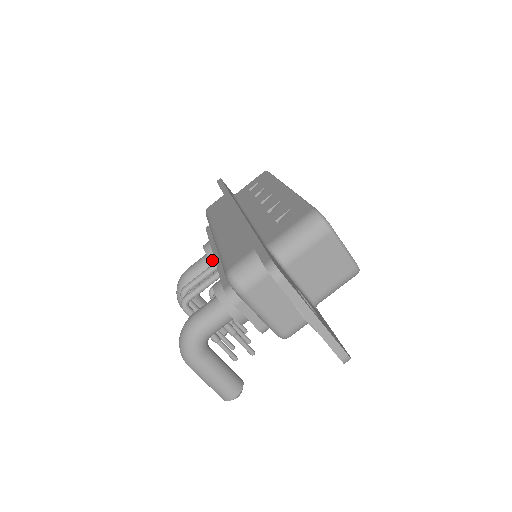
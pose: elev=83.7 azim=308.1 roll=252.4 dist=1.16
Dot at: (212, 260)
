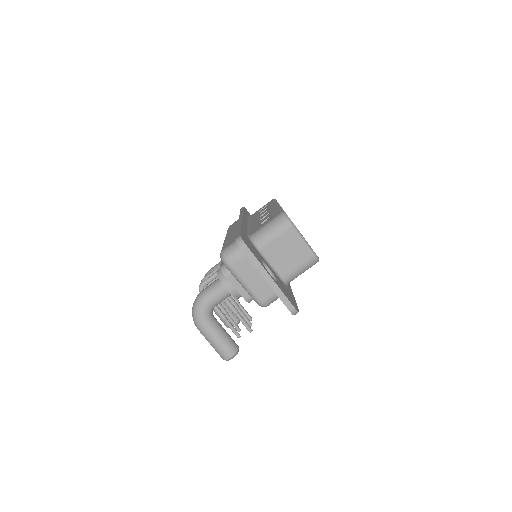
Dot at: occluded
